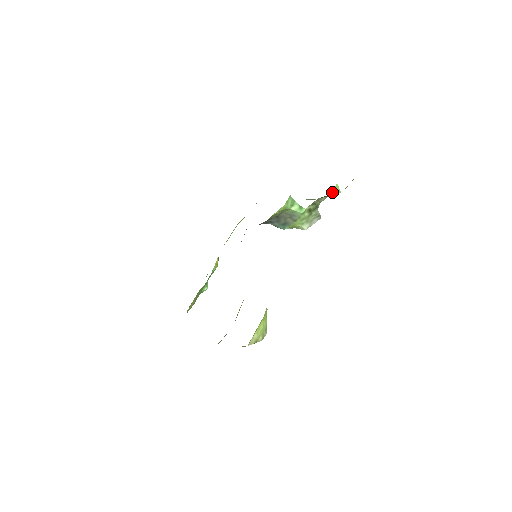
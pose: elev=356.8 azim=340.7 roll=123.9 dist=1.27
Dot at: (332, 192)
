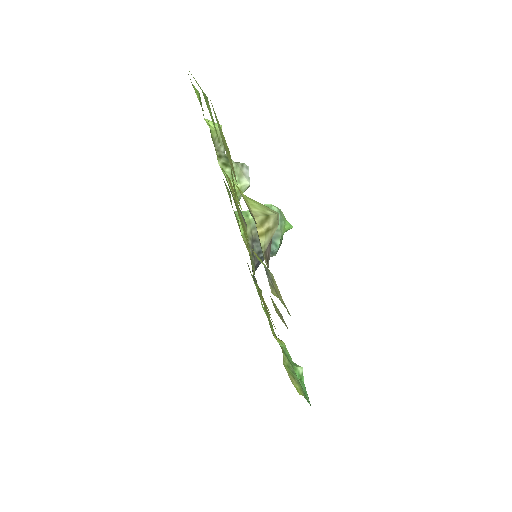
Dot at: (211, 127)
